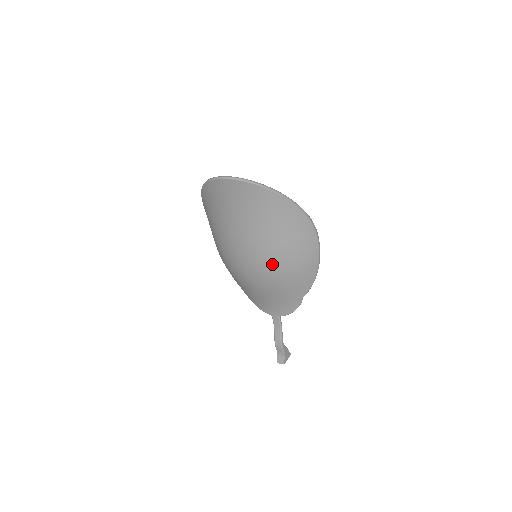
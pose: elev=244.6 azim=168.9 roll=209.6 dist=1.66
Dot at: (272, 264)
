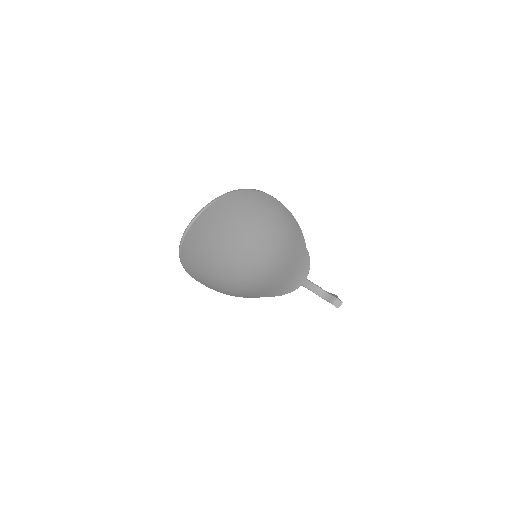
Dot at: (273, 244)
